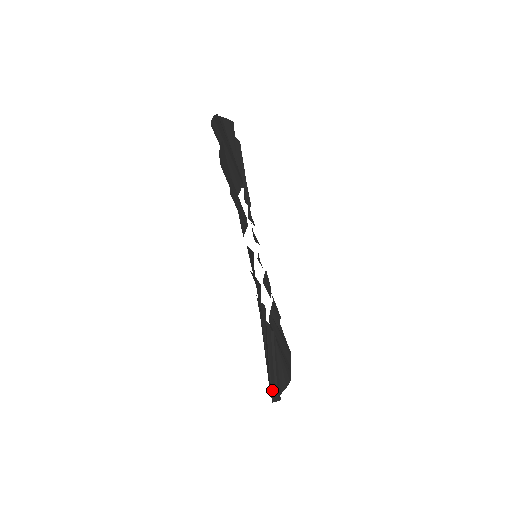
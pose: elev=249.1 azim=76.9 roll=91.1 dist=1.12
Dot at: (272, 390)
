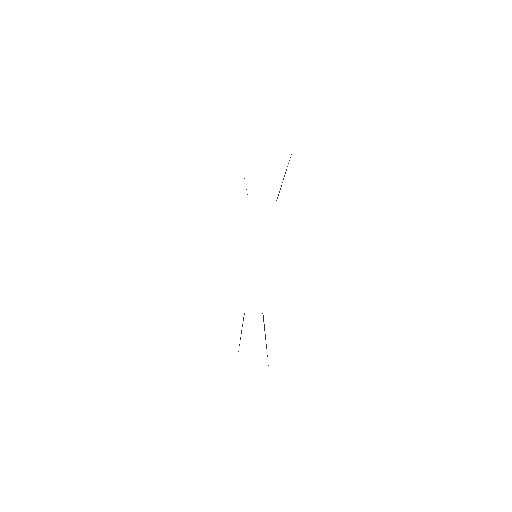
Dot at: occluded
